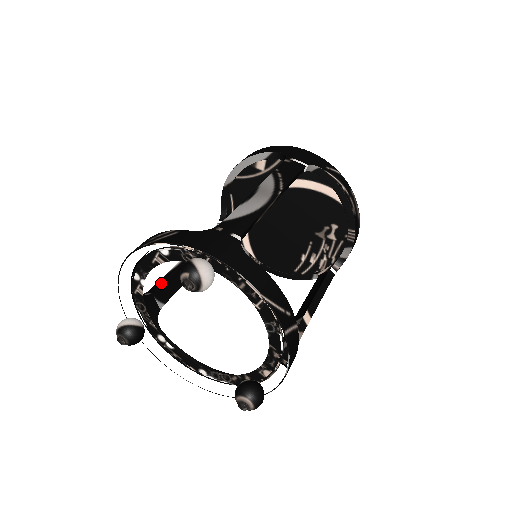
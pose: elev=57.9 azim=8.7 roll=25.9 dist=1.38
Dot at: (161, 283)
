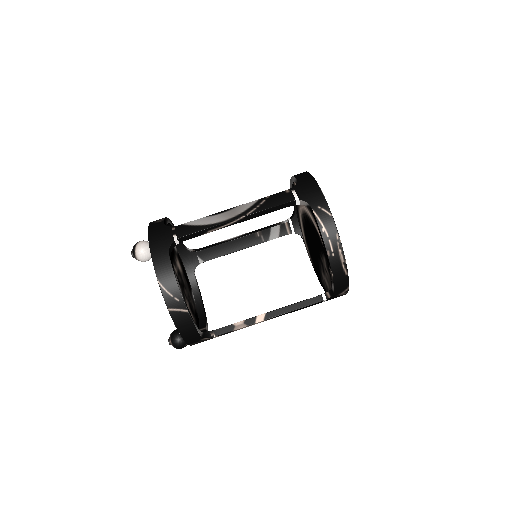
Dot at: (207, 247)
